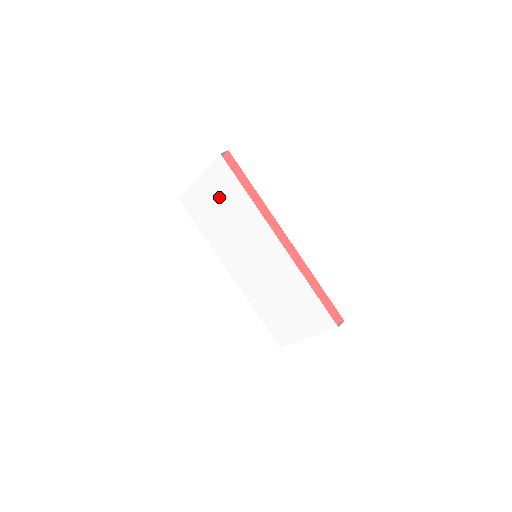
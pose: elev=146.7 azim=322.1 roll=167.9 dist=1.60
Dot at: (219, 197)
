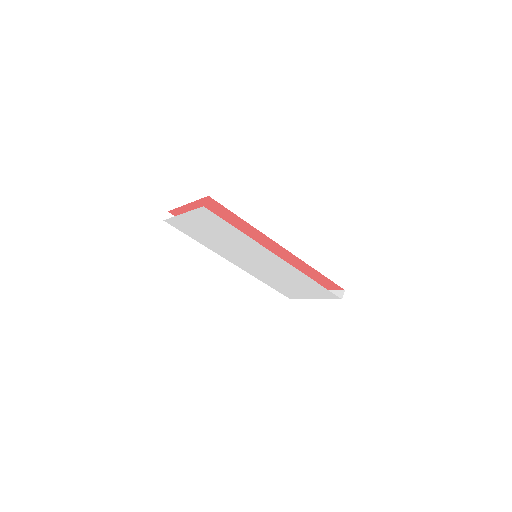
Dot at: (209, 227)
